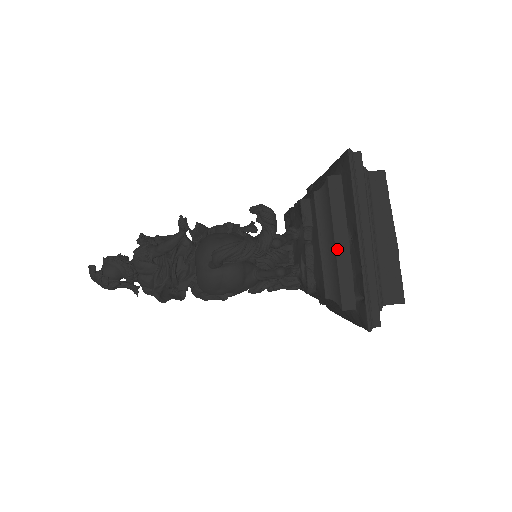
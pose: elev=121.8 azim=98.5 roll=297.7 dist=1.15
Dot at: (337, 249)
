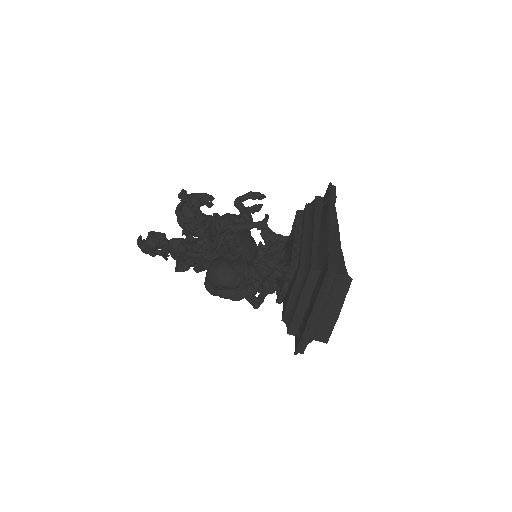
Dot at: (298, 307)
